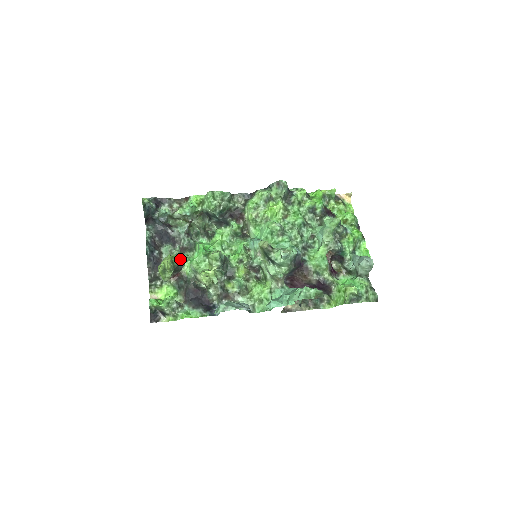
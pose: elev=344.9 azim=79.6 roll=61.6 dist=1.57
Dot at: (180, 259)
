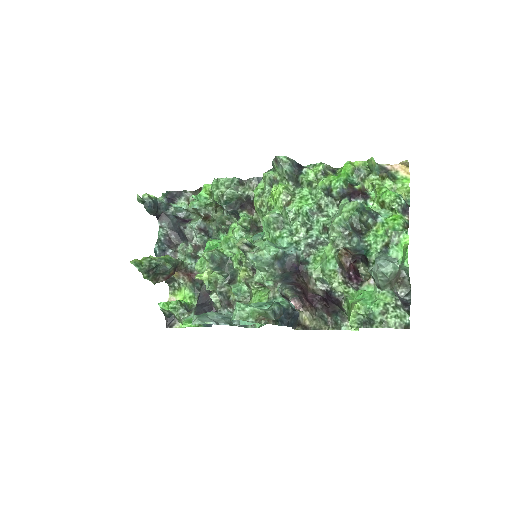
Dot at: (196, 258)
